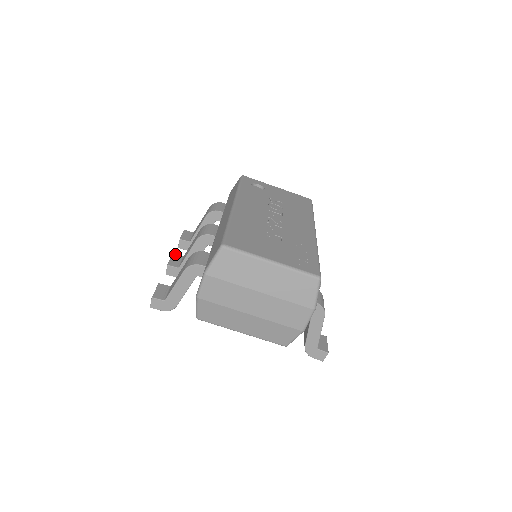
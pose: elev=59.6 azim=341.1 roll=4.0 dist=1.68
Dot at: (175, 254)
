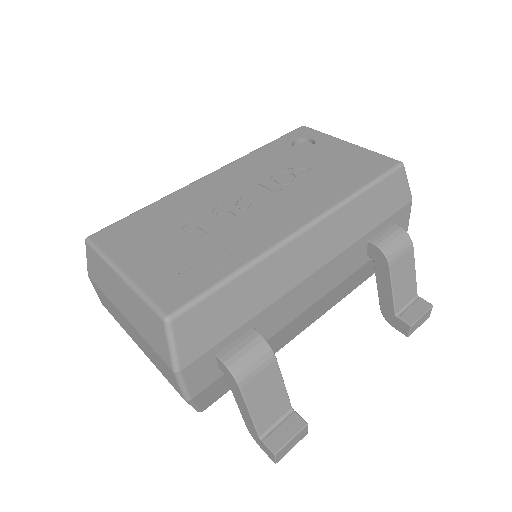
Dot at: occluded
